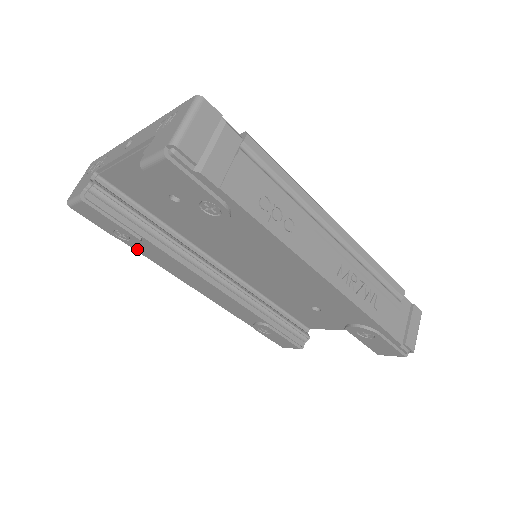
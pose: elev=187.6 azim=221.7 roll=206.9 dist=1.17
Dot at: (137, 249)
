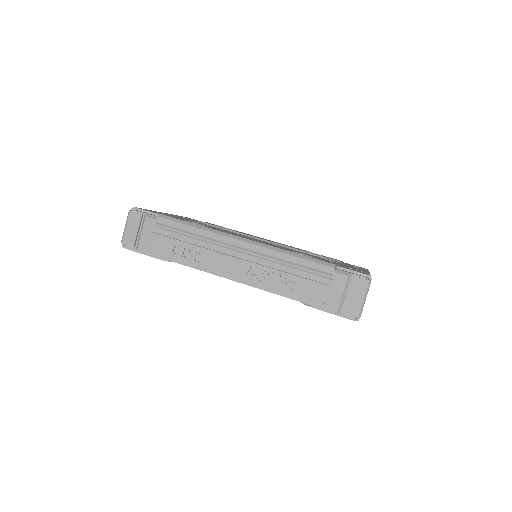
Dot at: occluded
